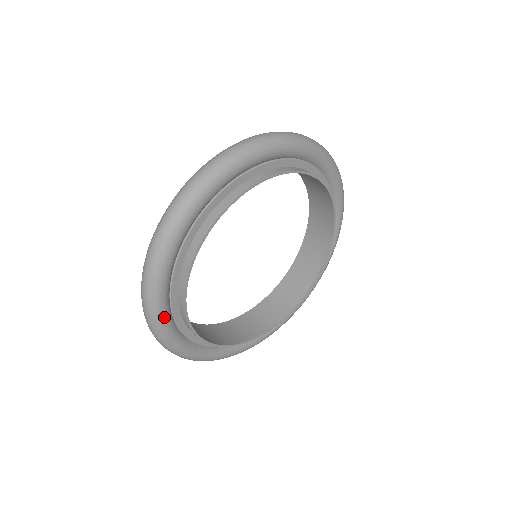
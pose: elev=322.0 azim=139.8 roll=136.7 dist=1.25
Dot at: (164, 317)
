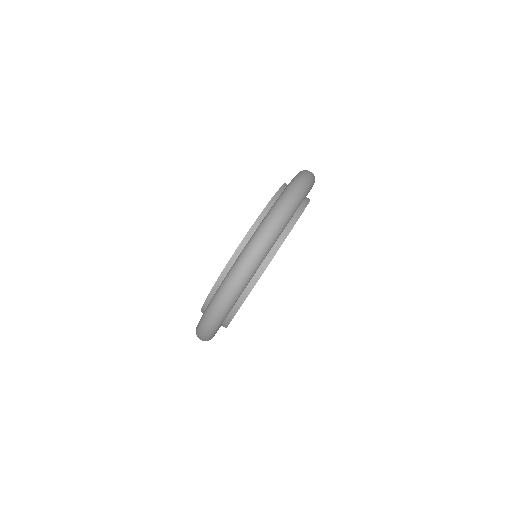
Dot at: occluded
